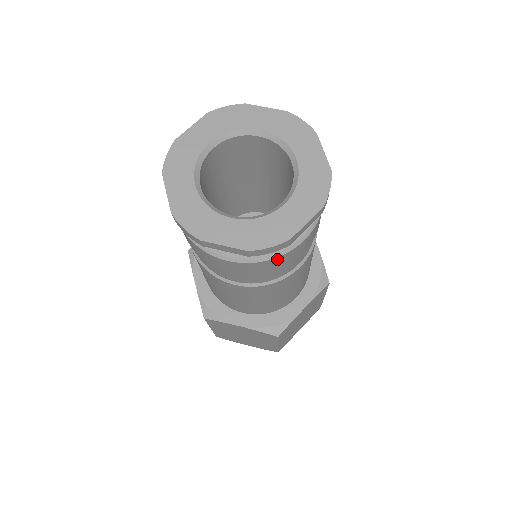
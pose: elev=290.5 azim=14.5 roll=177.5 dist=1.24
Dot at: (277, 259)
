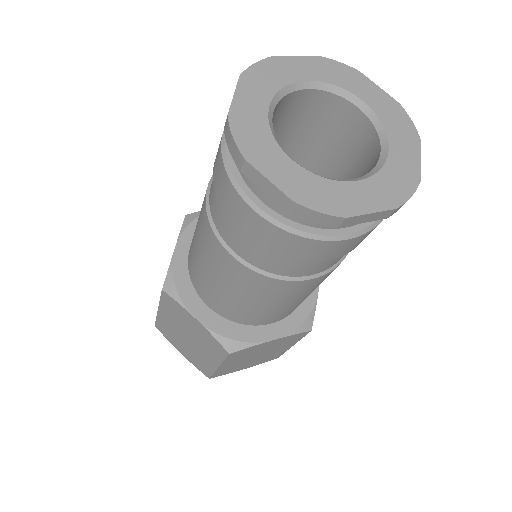
Dot at: (307, 242)
